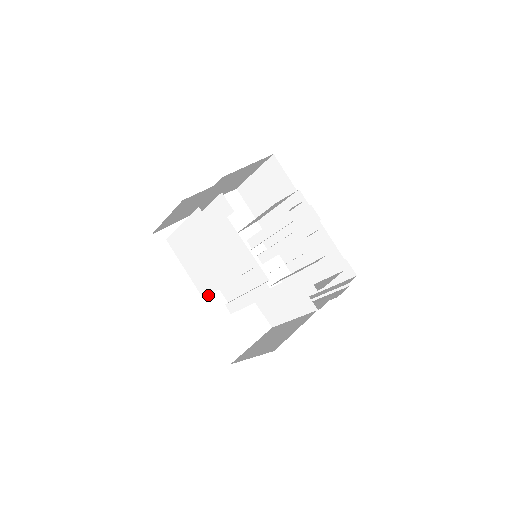
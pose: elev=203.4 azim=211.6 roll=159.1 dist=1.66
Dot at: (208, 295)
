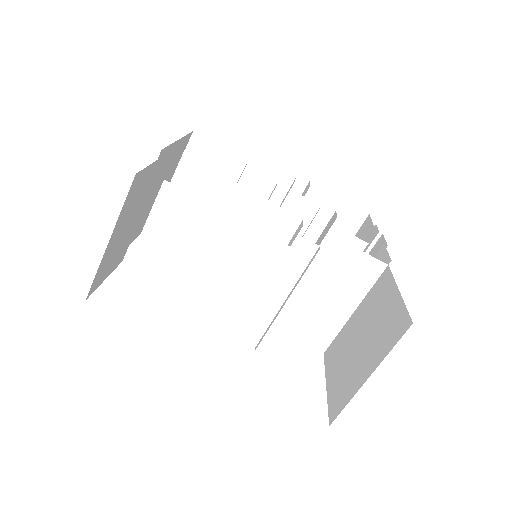
Dot at: (232, 341)
